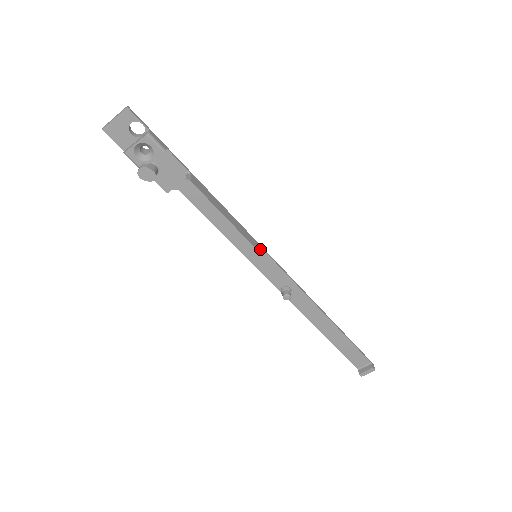
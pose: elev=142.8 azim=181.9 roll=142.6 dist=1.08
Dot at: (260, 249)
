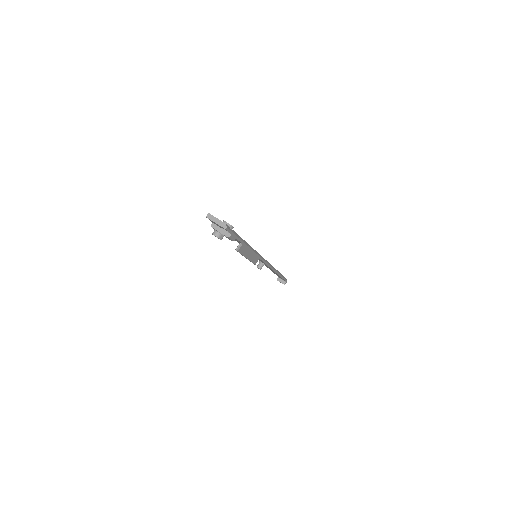
Dot at: occluded
